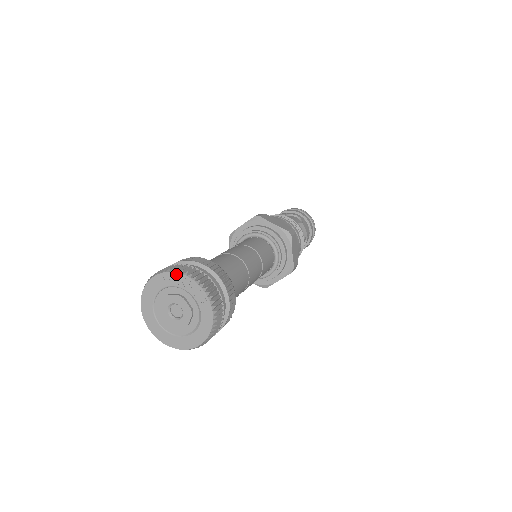
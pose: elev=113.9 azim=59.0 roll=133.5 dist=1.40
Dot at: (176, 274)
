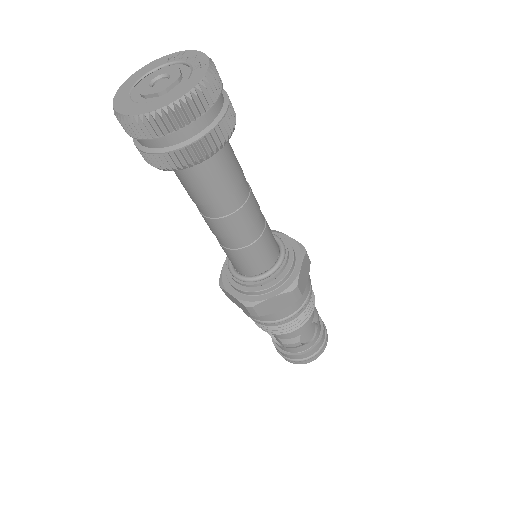
Dot at: (185, 52)
